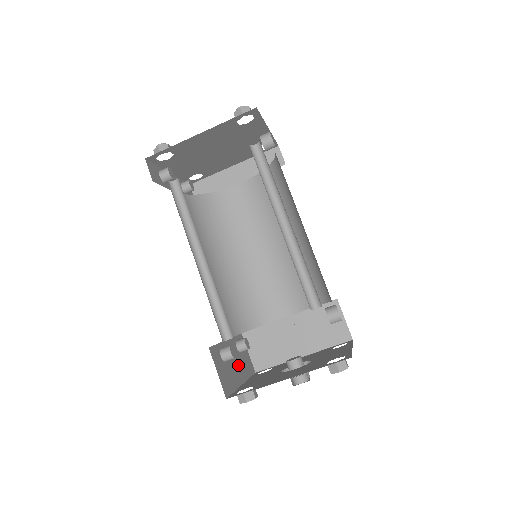
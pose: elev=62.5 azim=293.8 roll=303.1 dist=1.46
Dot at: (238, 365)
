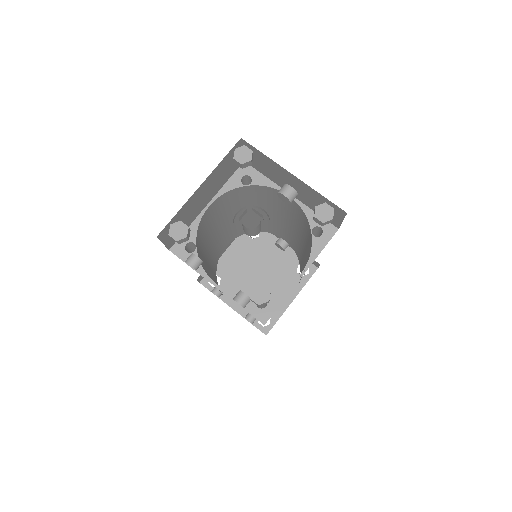
Dot at: occluded
